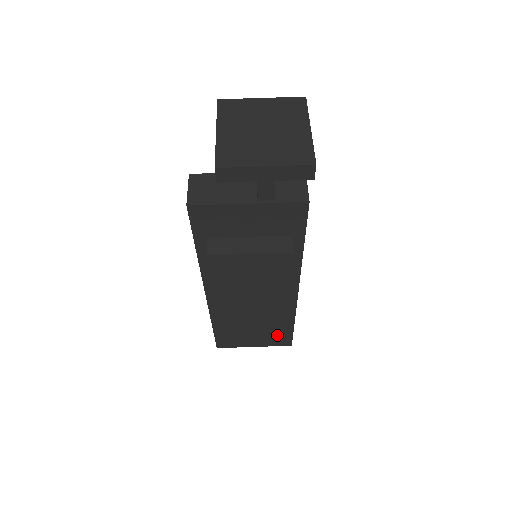
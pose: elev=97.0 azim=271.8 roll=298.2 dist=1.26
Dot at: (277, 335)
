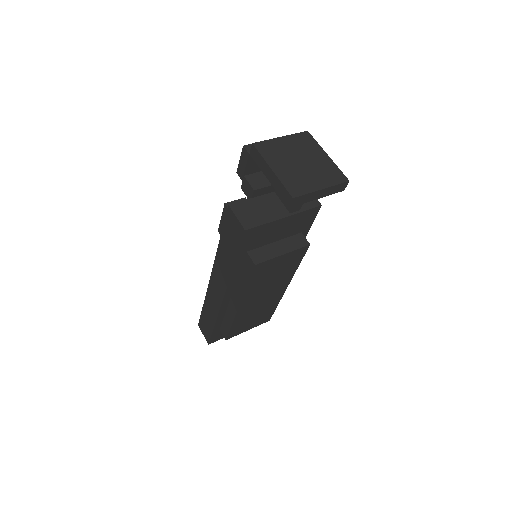
Dot at: (269, 314)
